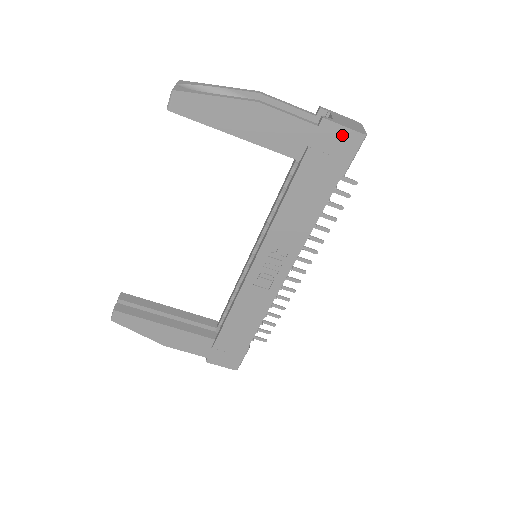
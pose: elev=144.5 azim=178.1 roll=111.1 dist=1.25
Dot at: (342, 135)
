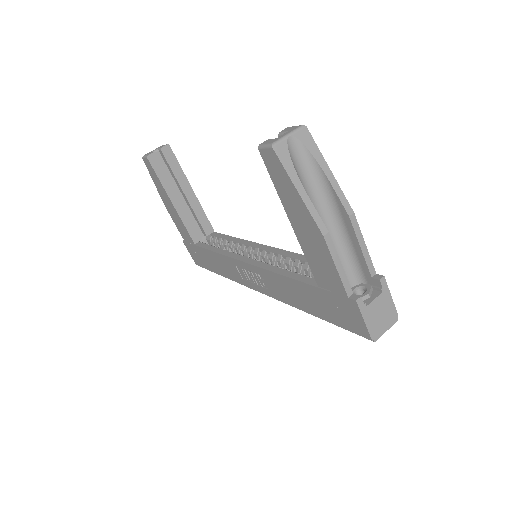
Dot at: (358, 321)
